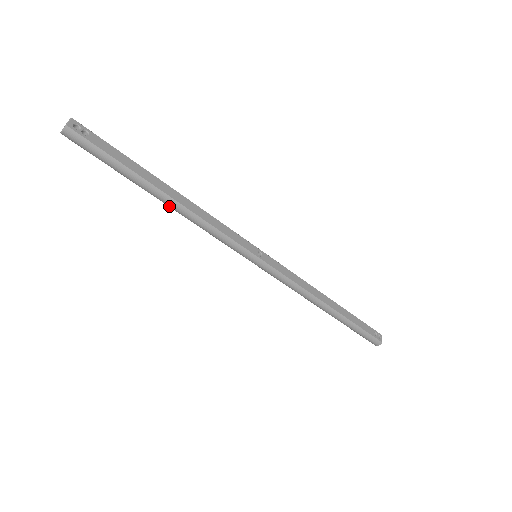
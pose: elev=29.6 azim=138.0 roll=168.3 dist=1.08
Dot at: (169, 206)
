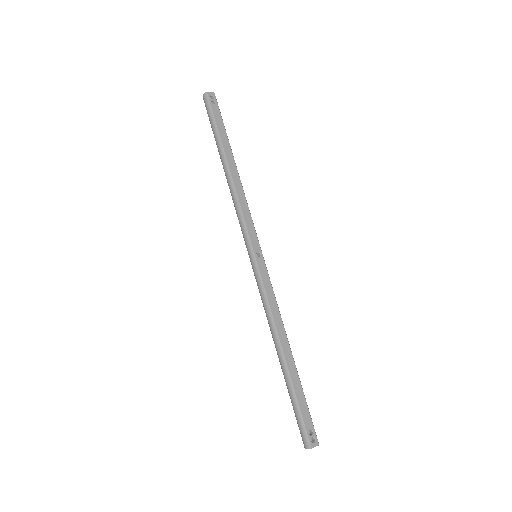
Dot at: (225, 174)
